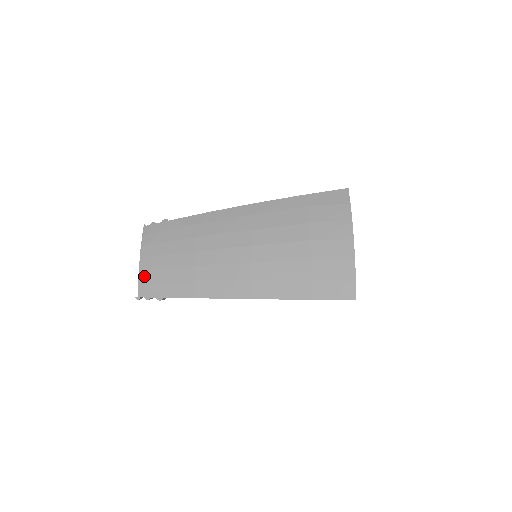
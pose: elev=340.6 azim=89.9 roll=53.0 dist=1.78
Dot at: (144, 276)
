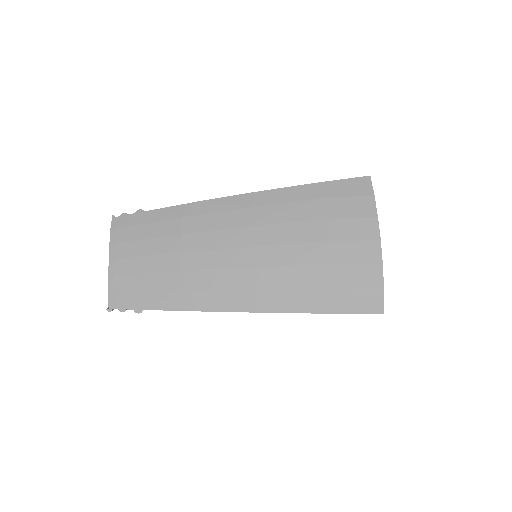
Dot at: (116, 283)
